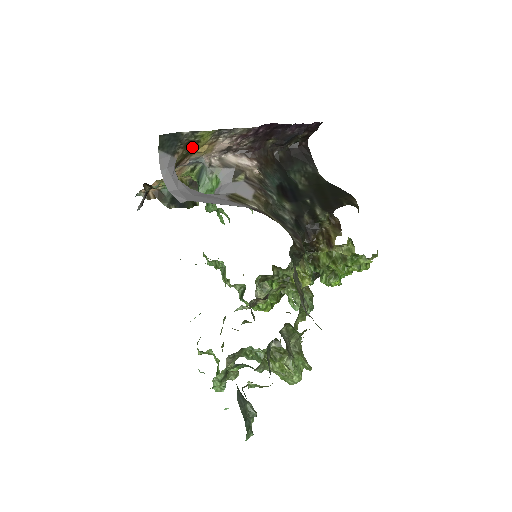
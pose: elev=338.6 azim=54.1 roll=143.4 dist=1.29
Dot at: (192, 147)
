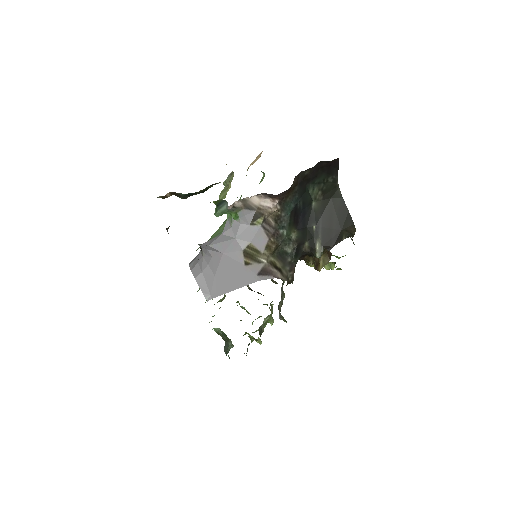
Dot at: occluded
